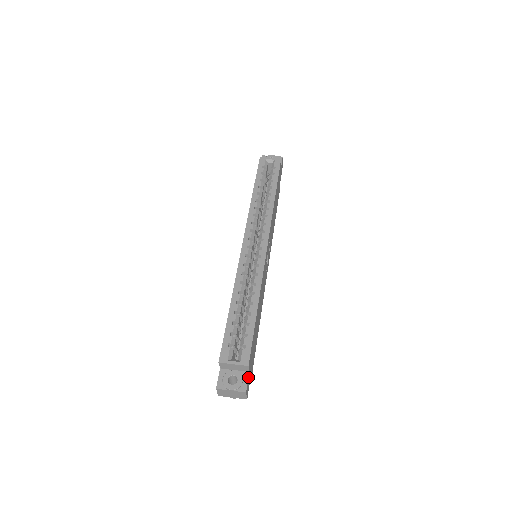
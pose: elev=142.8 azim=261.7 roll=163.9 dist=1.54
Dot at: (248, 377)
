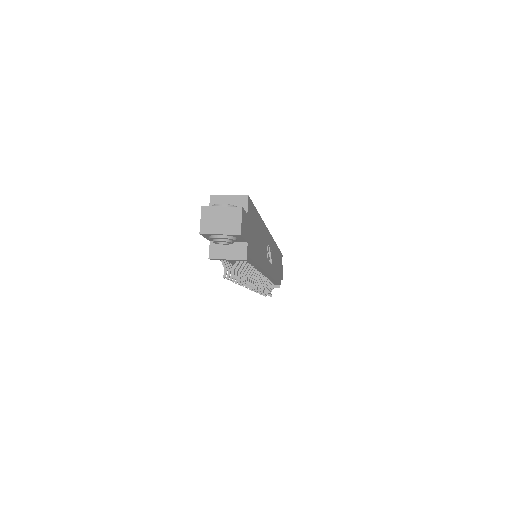
Dot at: (245, 213)
